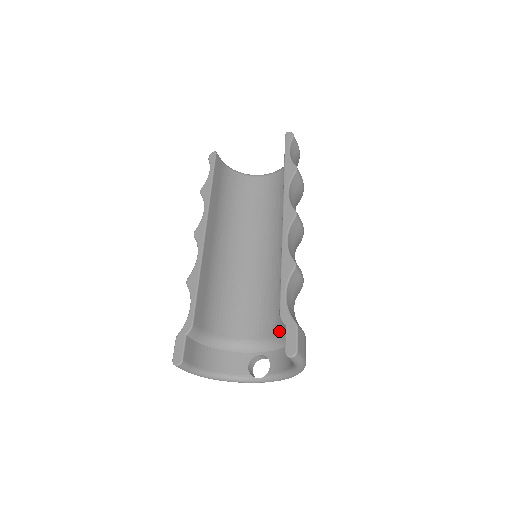
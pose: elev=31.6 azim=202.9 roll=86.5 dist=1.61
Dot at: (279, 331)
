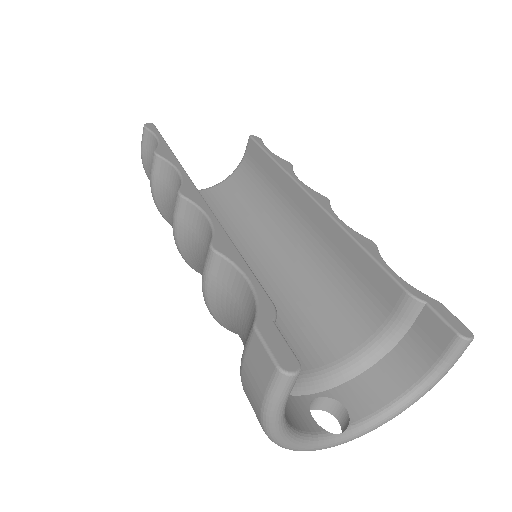
Dot at: (345, 350)
